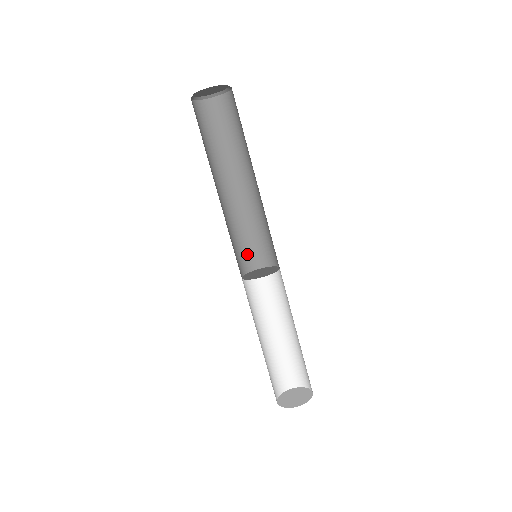
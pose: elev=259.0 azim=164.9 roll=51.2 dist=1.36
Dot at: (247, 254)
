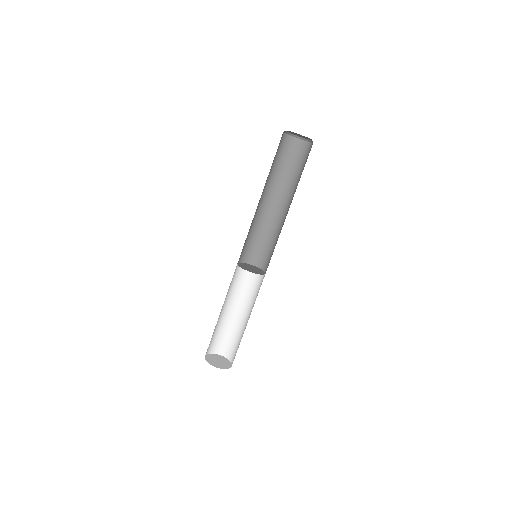
Dot at: (248, 250)
